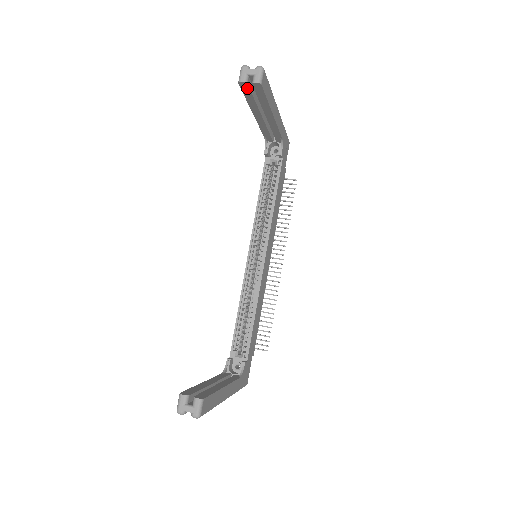
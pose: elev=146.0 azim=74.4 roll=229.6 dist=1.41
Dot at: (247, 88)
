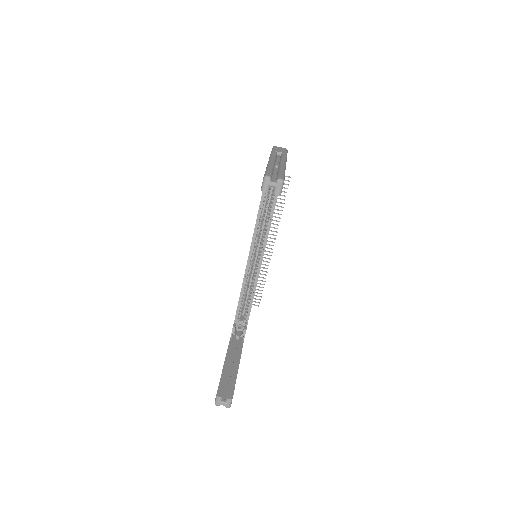
Dot at: occluded
